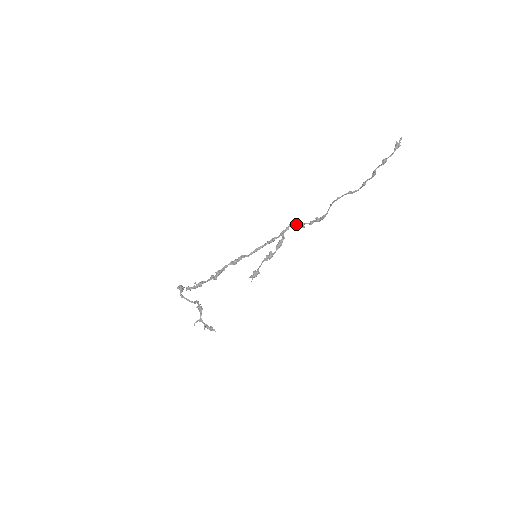
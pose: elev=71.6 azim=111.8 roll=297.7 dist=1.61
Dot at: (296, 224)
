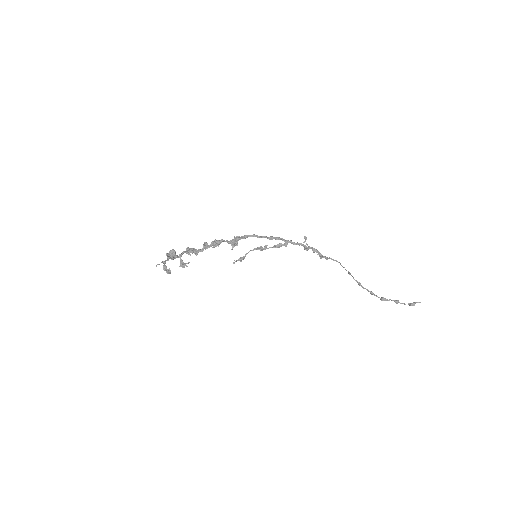
Dot at: (306, 249)
